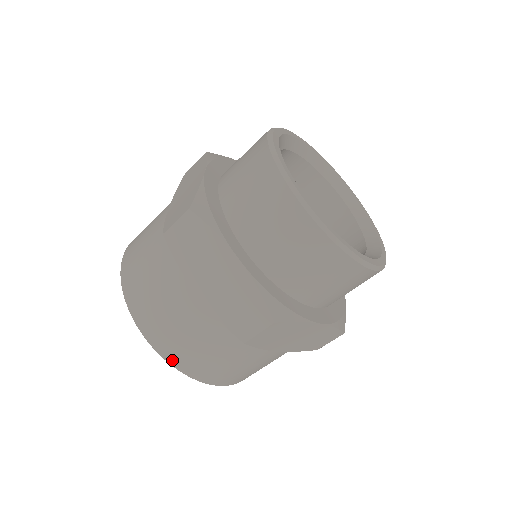
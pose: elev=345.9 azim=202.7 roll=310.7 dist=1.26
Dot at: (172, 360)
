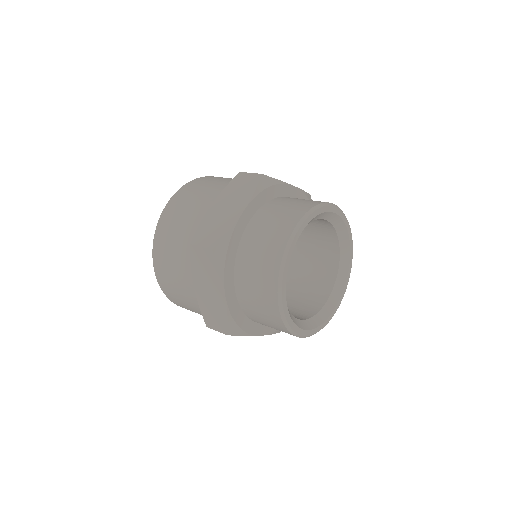
Dot at: (166, 293)
